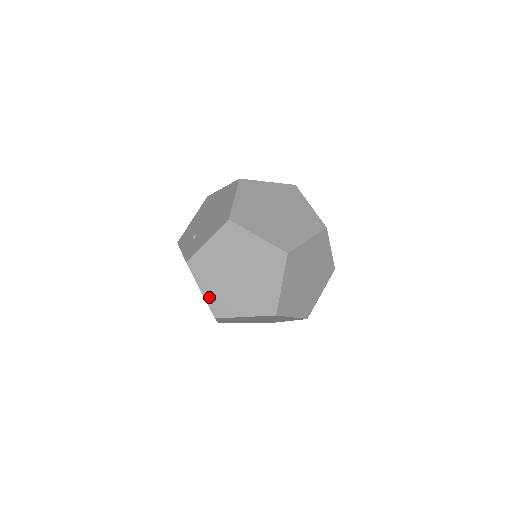
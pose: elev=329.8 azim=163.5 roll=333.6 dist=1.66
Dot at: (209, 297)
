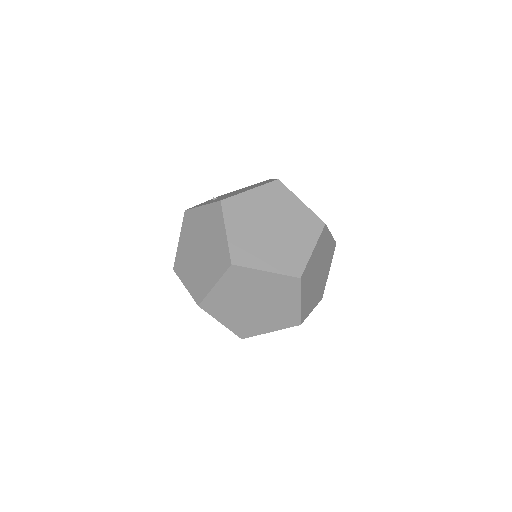
Dot at: (179, 250)
